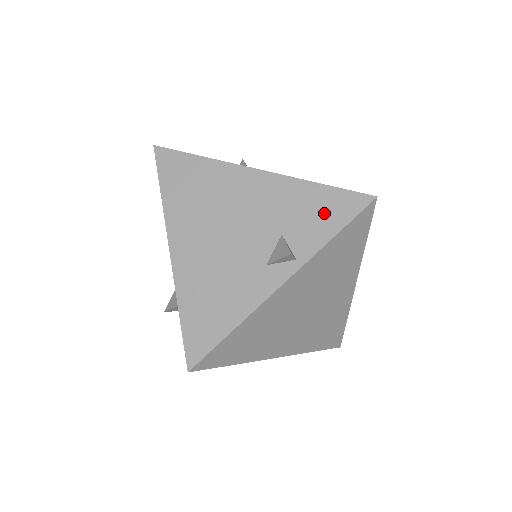
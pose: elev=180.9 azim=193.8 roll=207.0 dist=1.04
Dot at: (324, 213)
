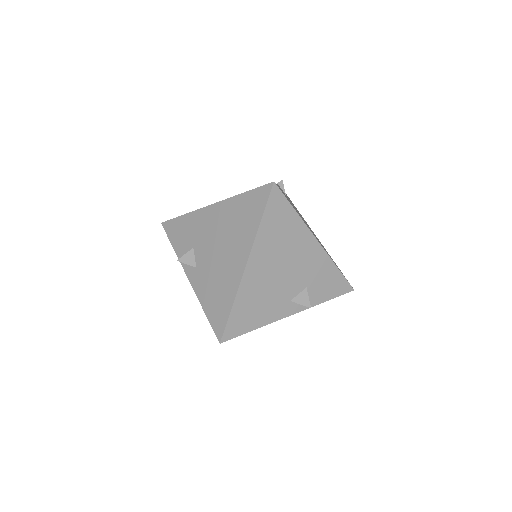
Dot at: (330, 286)
